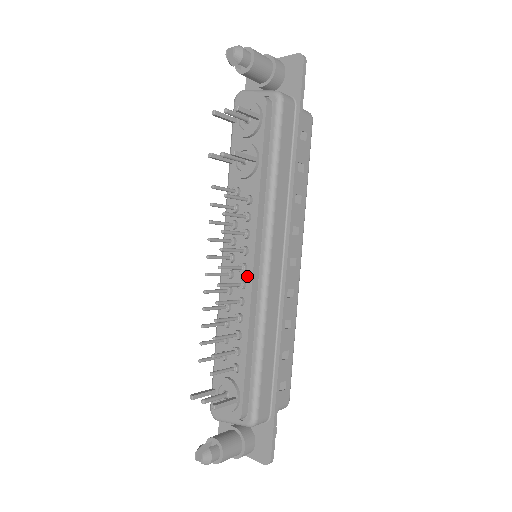
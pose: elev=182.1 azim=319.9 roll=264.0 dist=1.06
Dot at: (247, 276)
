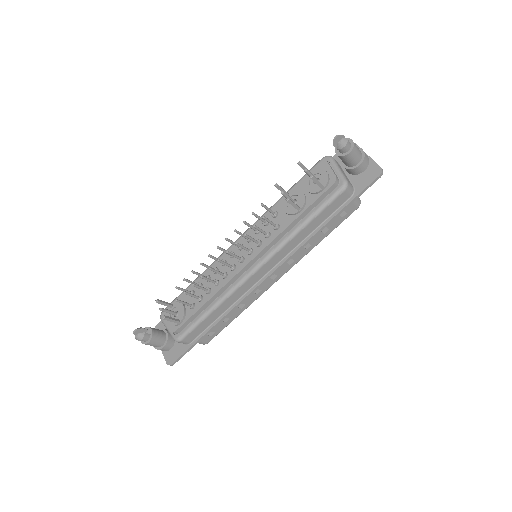
Dot at: (239, 266)
